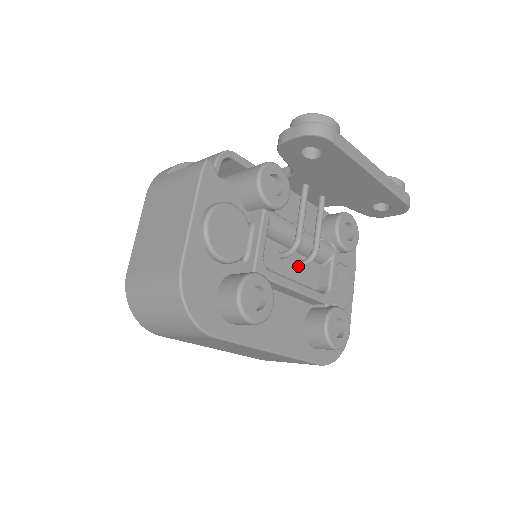
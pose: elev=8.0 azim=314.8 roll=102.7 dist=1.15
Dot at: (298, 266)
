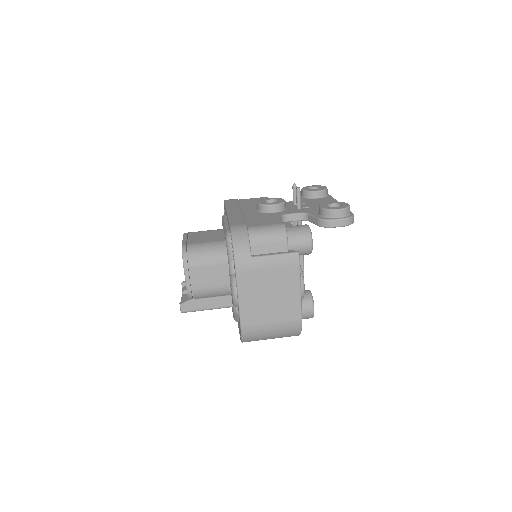
Dot at: occluded
